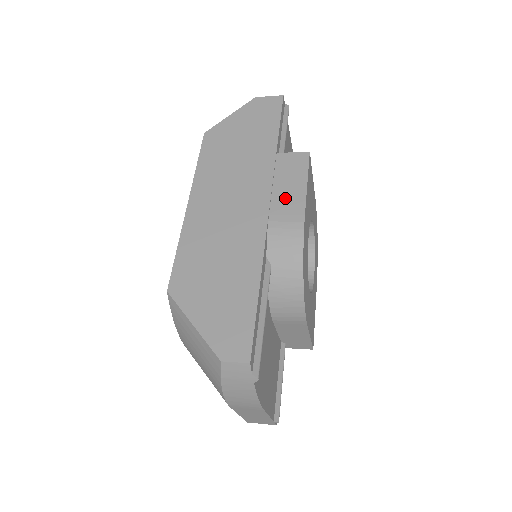
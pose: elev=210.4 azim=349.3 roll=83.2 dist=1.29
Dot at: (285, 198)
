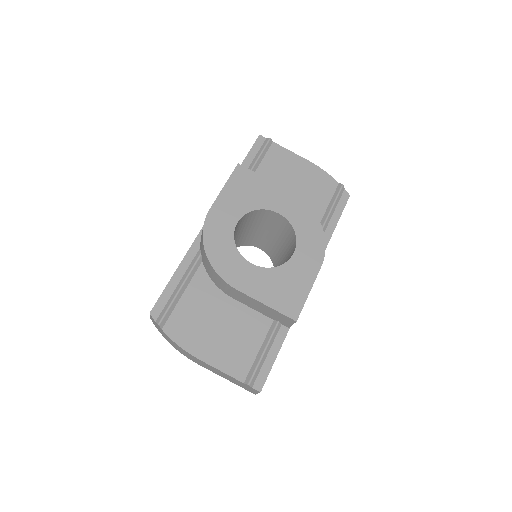
Dot at: occluded
